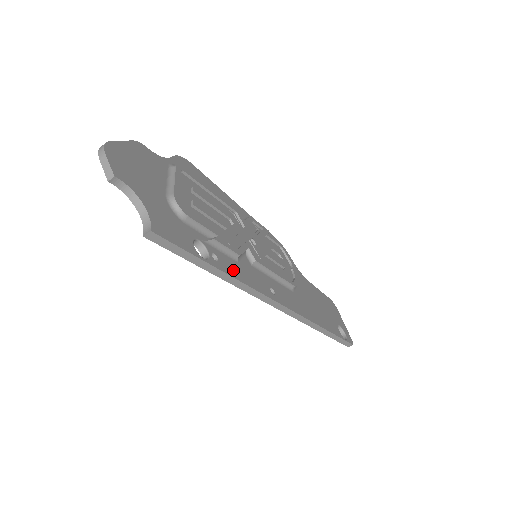
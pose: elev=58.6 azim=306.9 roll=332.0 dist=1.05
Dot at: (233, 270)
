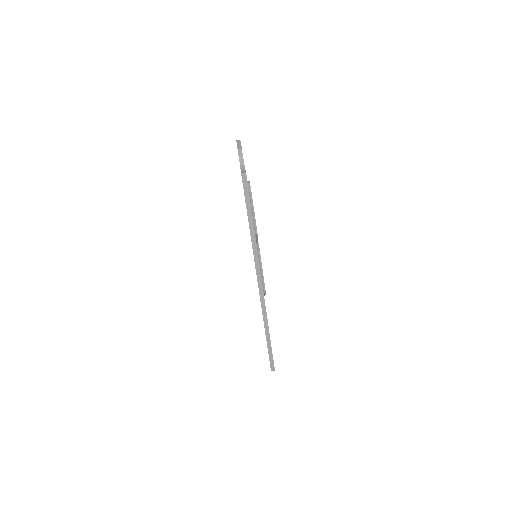
Dot at: occluded
